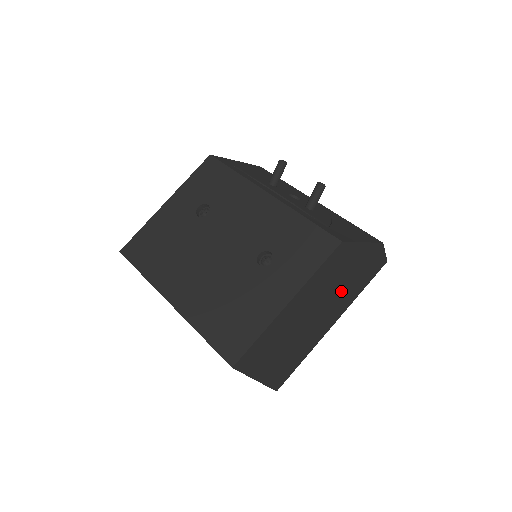
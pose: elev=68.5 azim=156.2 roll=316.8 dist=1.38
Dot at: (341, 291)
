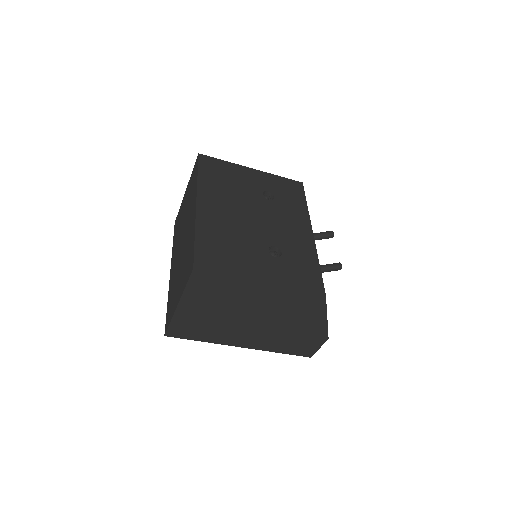
Dot at: (278, 330)
